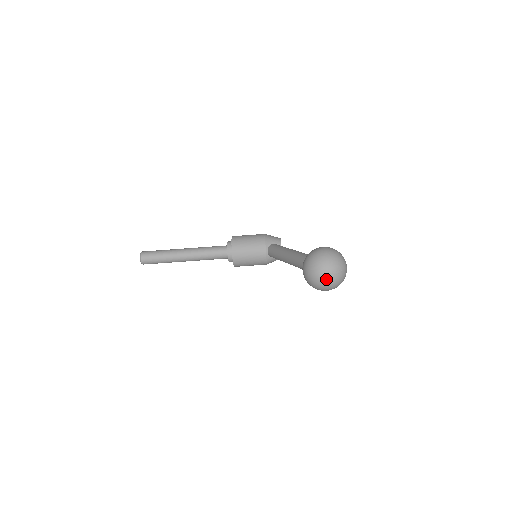
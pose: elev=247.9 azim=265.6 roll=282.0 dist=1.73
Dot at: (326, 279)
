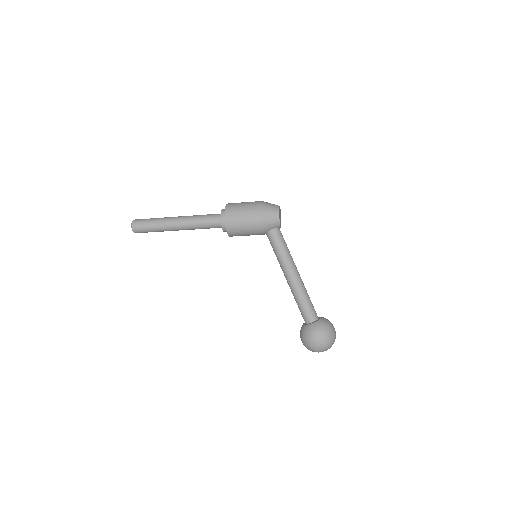
Dot at: occluded
